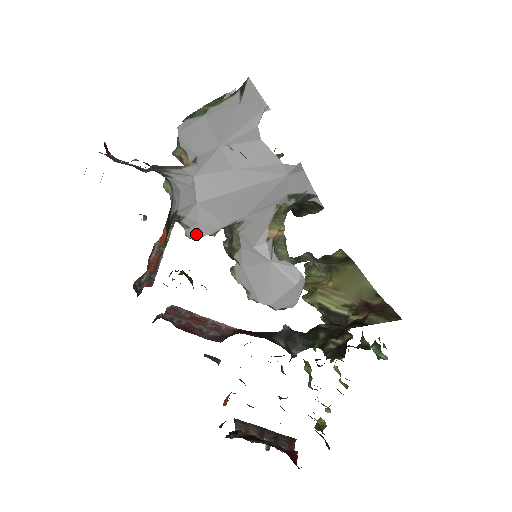
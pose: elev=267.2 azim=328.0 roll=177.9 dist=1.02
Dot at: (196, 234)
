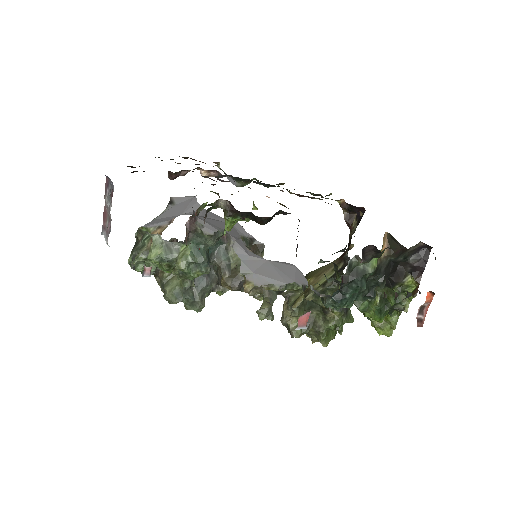
Dot at: (211, 230)
